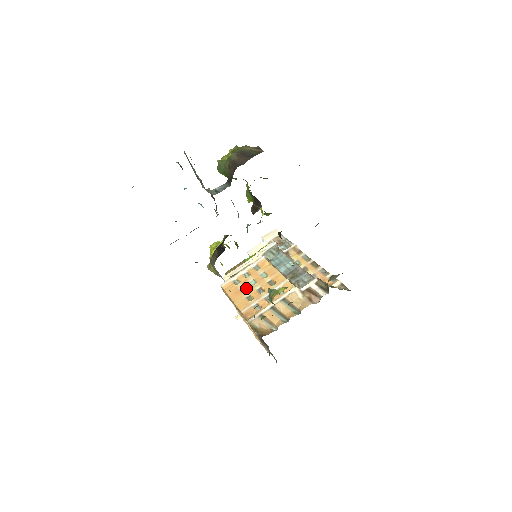
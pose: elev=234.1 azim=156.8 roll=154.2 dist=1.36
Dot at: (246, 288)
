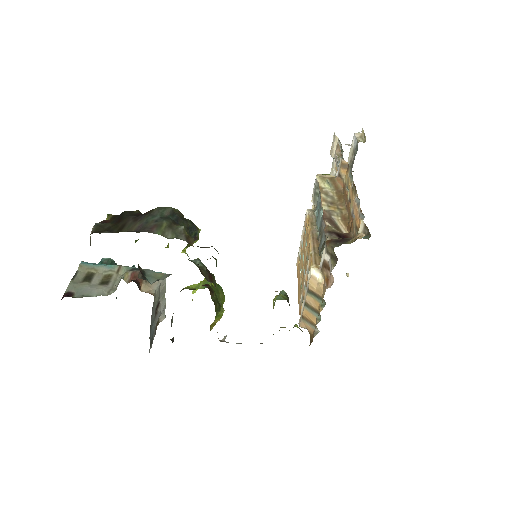
Dot at: (301, 269)
